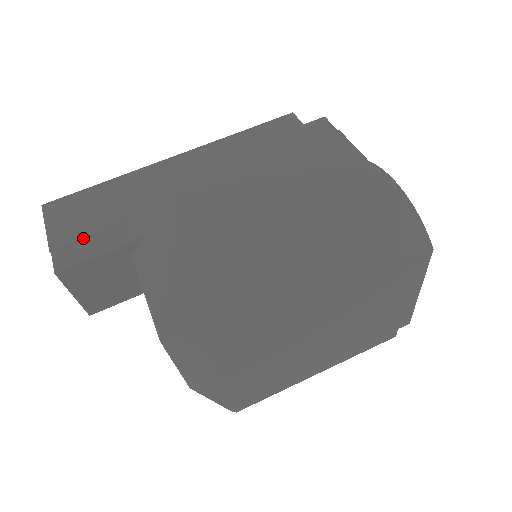
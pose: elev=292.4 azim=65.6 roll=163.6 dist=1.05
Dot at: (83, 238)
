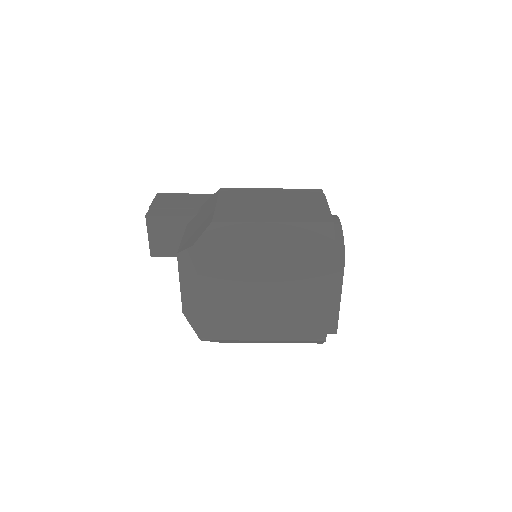
Dot at: (168, 208)
